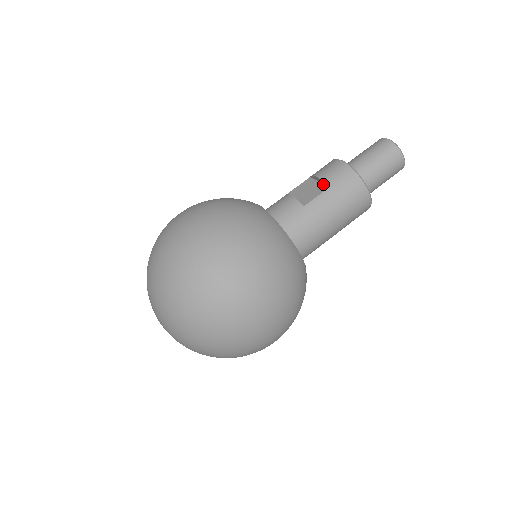
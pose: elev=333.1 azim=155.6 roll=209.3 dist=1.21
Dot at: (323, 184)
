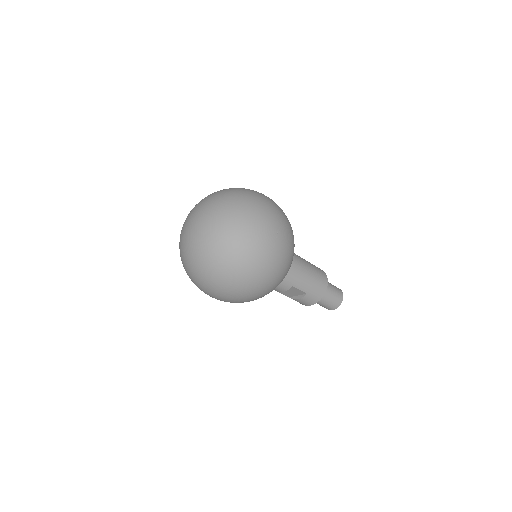
Dot at: occluded
